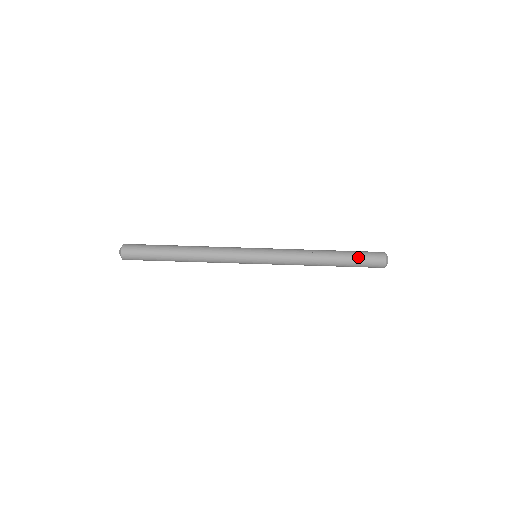
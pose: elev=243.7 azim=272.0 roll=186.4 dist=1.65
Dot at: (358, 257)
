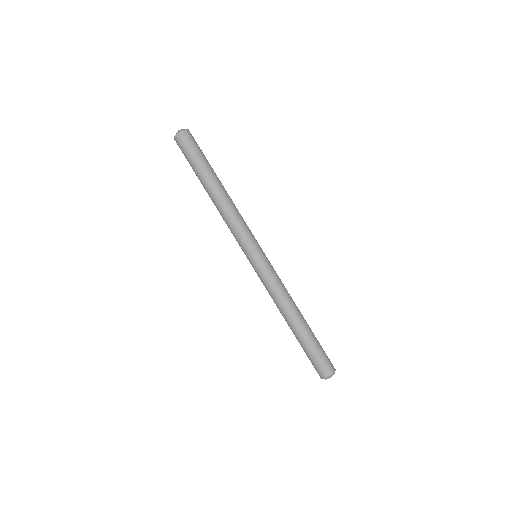
Dot at: (314, 350)
